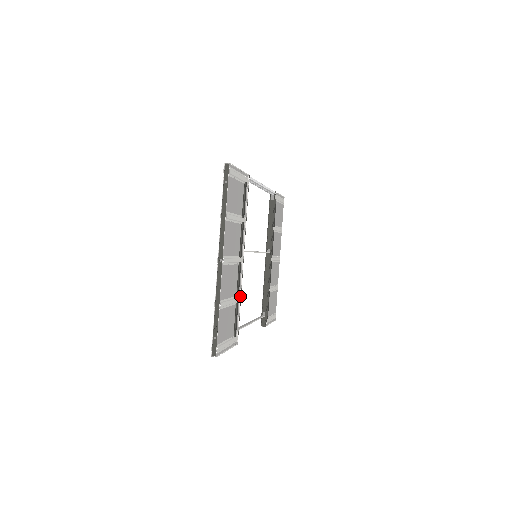
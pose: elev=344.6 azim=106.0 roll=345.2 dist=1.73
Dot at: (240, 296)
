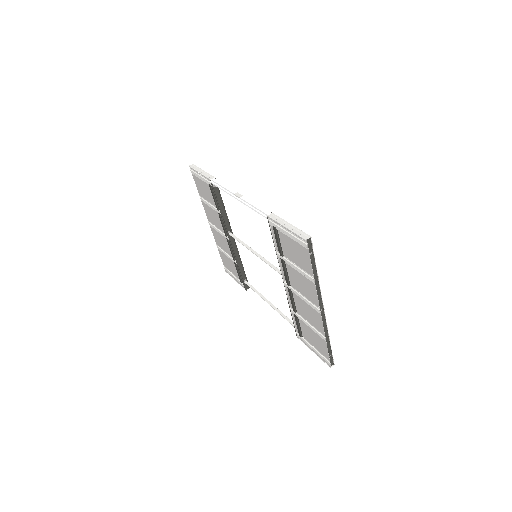
Dot at: occluded
